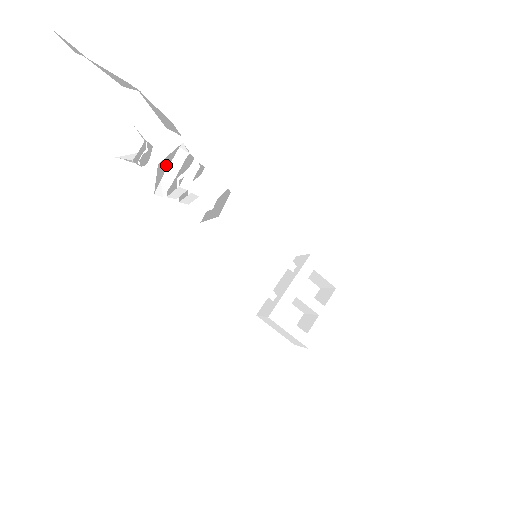
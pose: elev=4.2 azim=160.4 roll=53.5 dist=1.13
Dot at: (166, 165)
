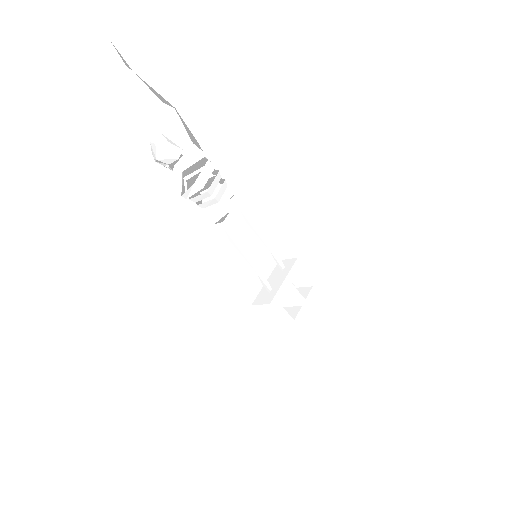
Dot at: (187, 173)
